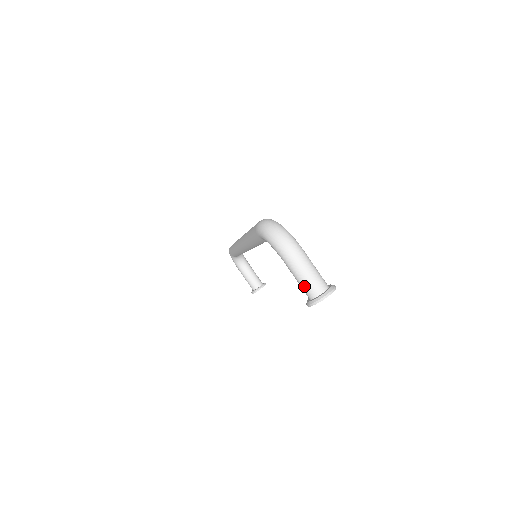
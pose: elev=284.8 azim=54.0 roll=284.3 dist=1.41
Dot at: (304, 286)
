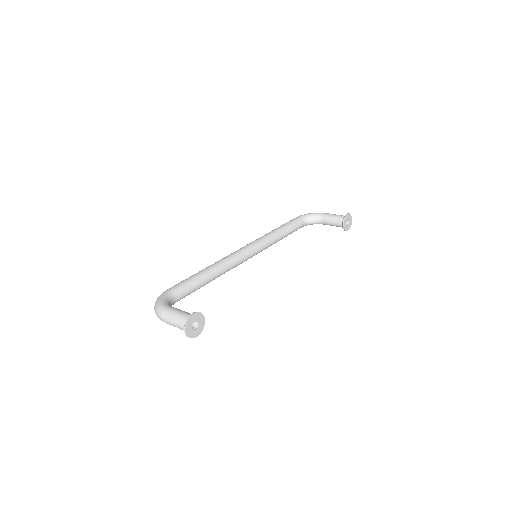
Dot at: occluded
